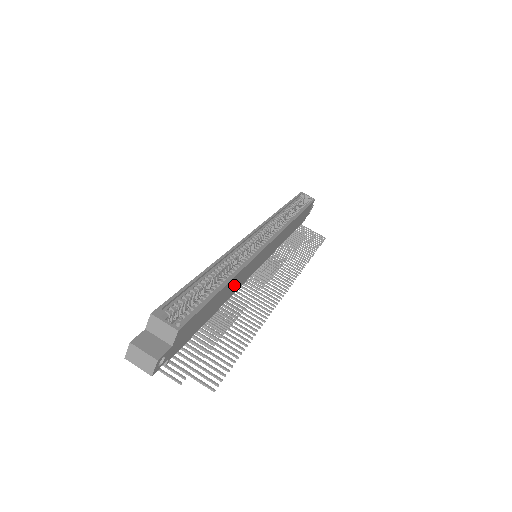
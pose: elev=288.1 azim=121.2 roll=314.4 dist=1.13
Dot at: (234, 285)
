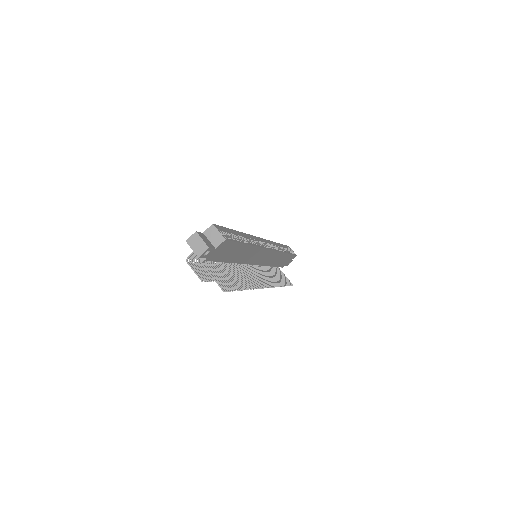
Dot at: (246, 254)
